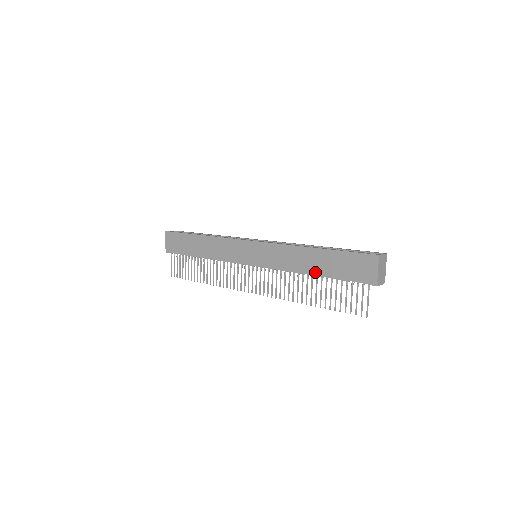
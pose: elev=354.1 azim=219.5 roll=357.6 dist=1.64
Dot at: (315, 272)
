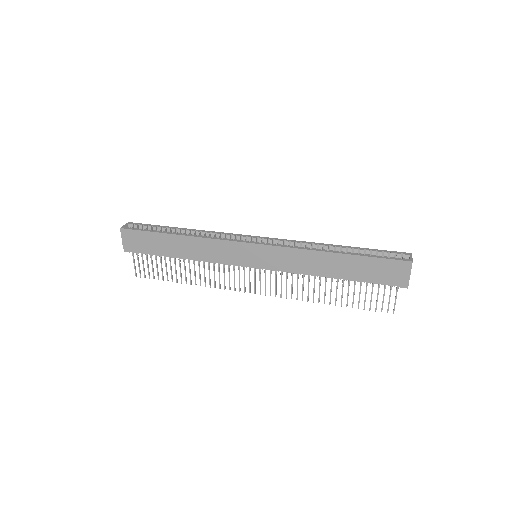
Dot at: (336, 275)
